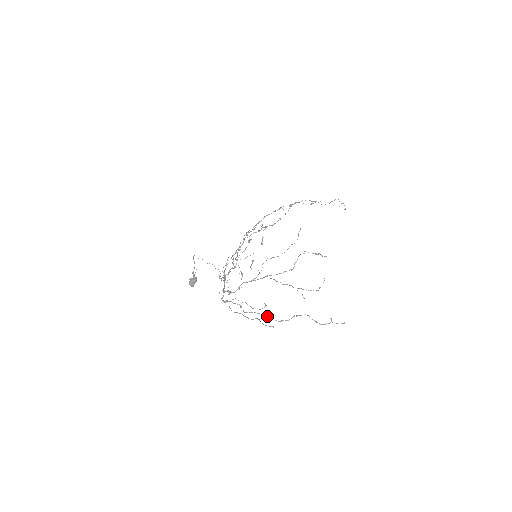
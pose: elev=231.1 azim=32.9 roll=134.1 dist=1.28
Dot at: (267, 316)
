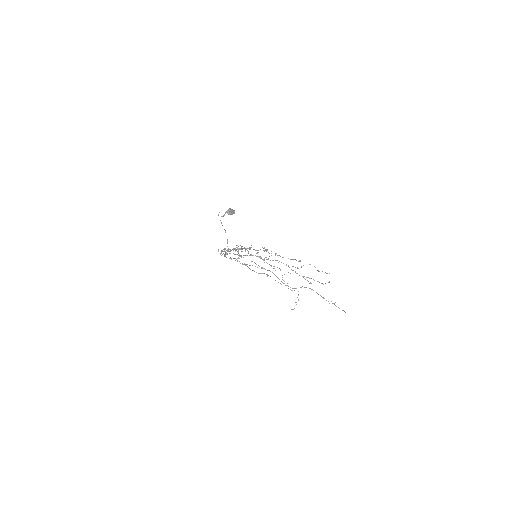
Dot at: occluded
